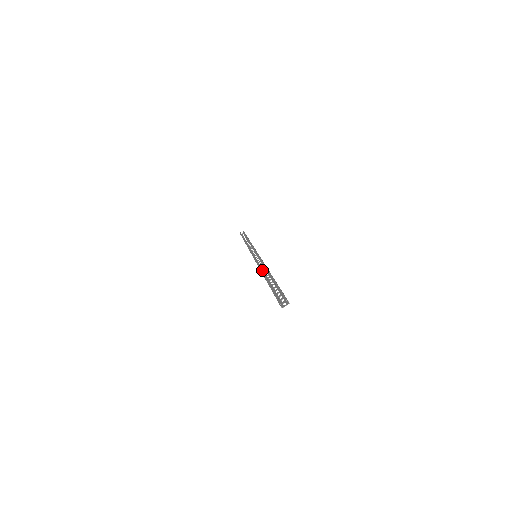
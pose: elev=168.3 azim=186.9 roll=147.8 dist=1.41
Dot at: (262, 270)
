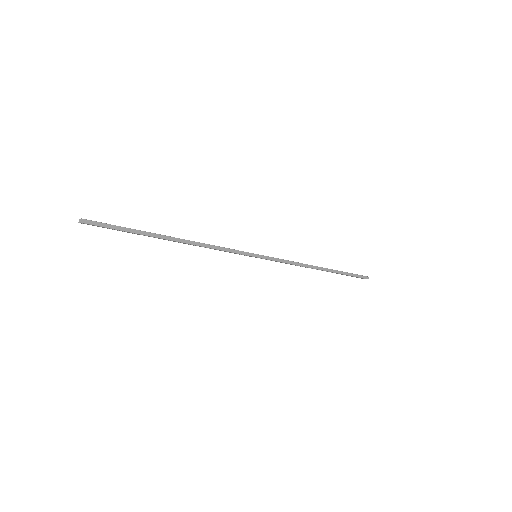
Dot at: (204, 247)
